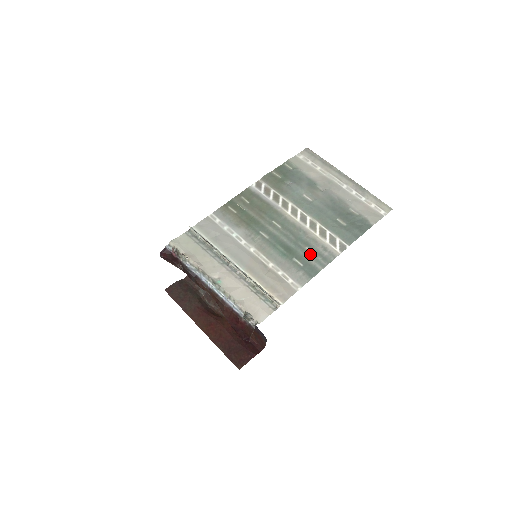
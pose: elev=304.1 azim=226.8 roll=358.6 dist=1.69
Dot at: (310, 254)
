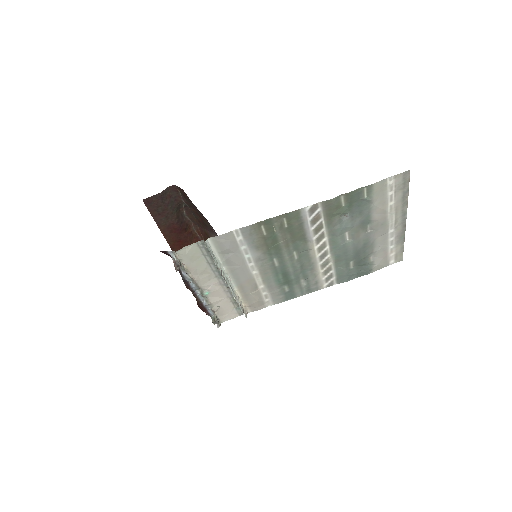
Dot at: (301, 285)
